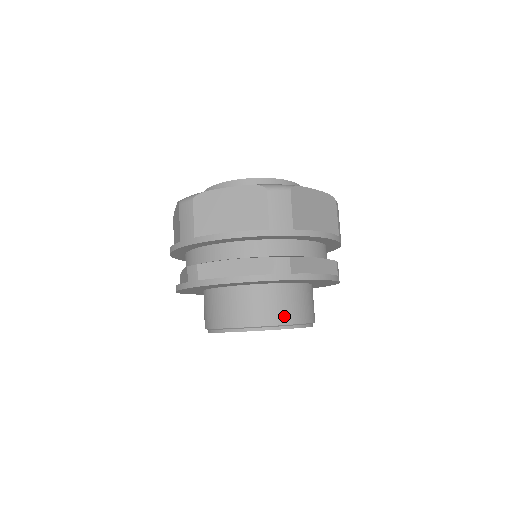
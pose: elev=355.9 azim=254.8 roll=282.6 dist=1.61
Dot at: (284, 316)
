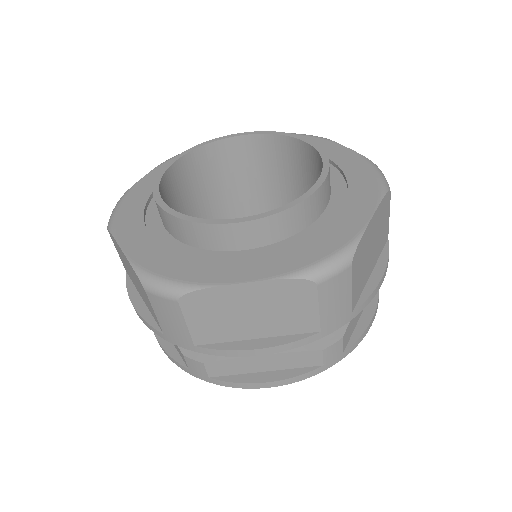
Dot at: occluded
